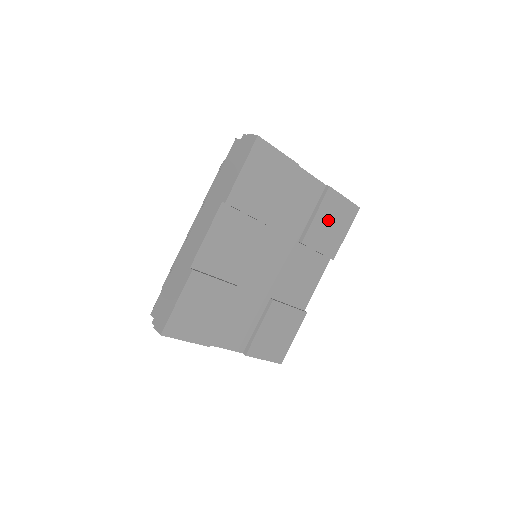
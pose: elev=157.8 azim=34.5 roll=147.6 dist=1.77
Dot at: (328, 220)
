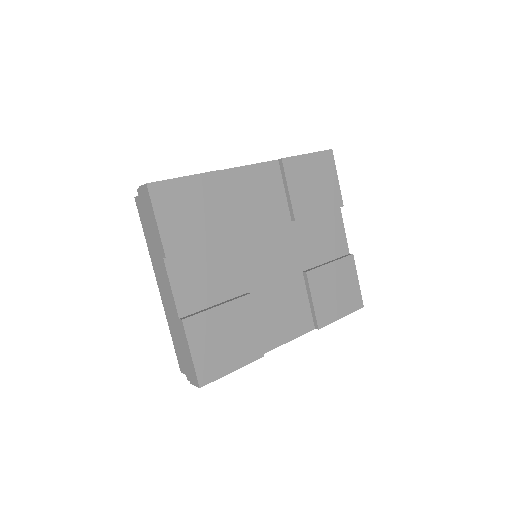
Dot at: (336, 282)
